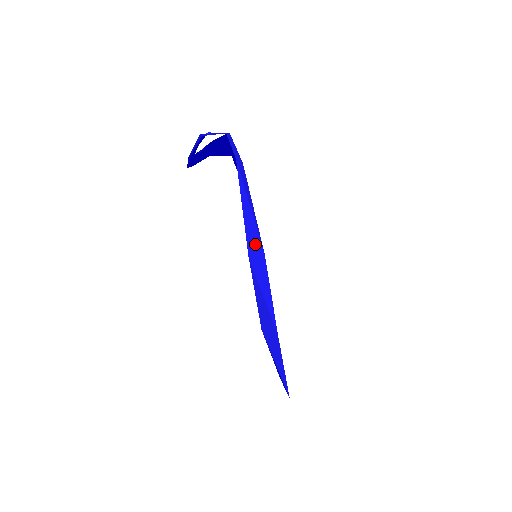
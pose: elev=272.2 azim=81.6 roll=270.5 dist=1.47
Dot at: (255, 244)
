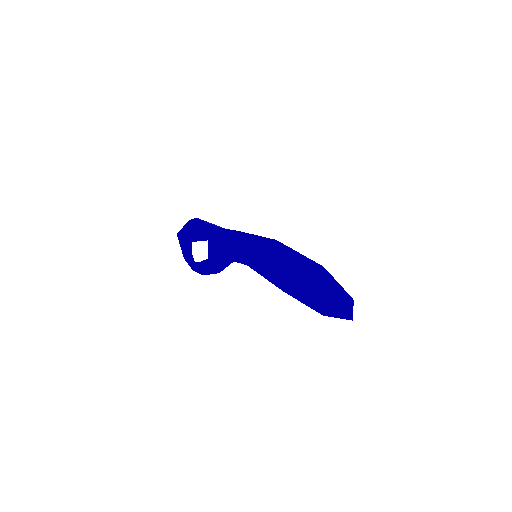
Dot at: occluded
